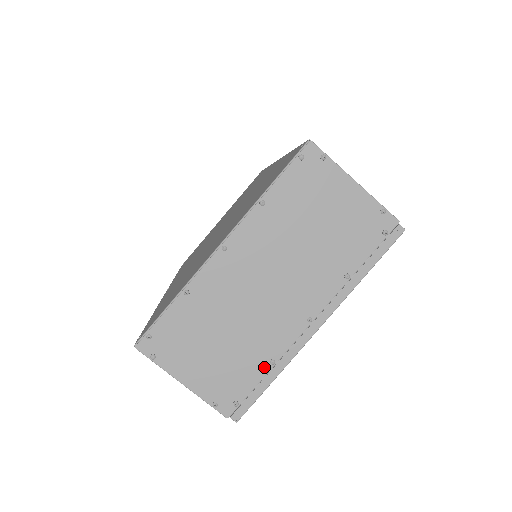
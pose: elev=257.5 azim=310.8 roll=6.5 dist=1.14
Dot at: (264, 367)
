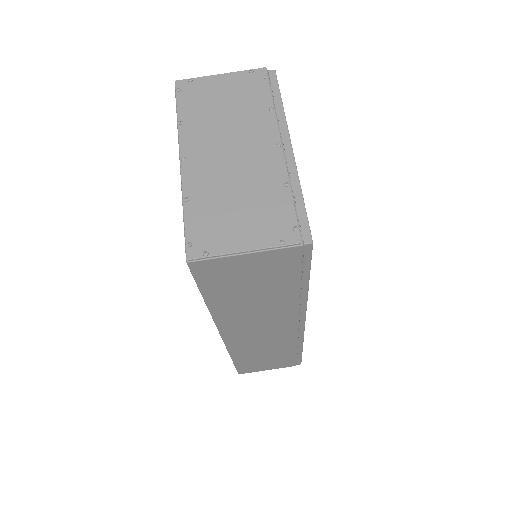
Dot at: (285, 192)
